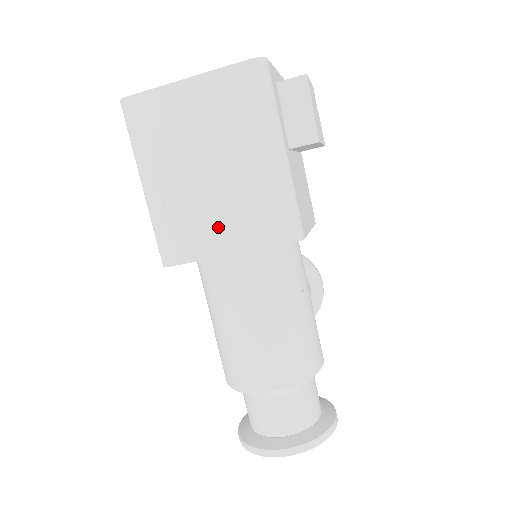
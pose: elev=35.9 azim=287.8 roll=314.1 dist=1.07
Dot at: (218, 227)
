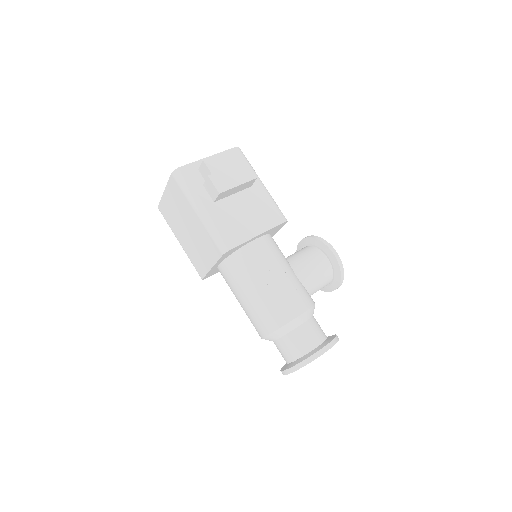
Dot at: (203, 255)
